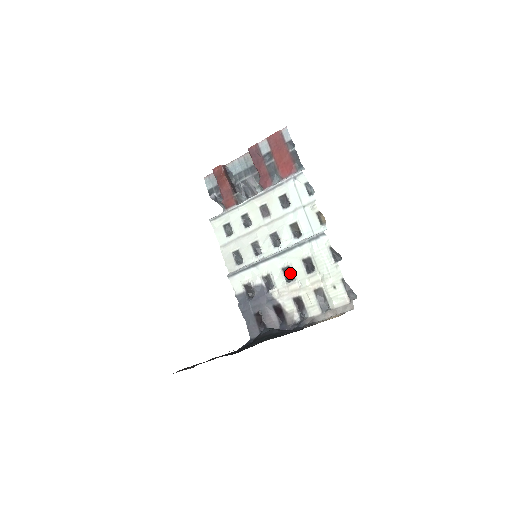
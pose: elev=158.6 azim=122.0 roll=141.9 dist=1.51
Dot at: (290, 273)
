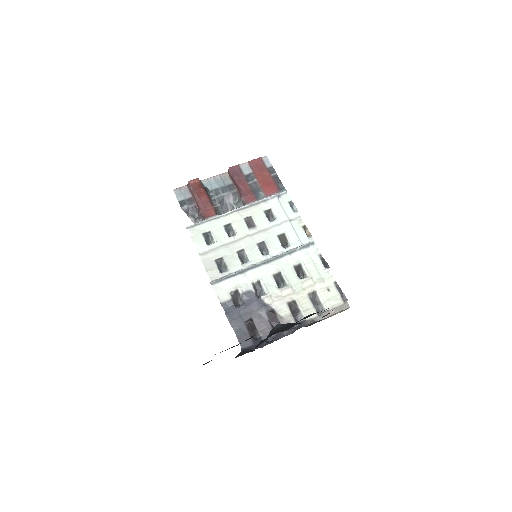
Dot at: (280, 280)
